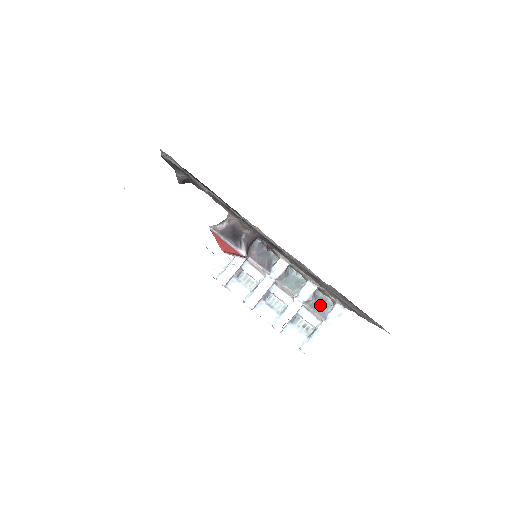
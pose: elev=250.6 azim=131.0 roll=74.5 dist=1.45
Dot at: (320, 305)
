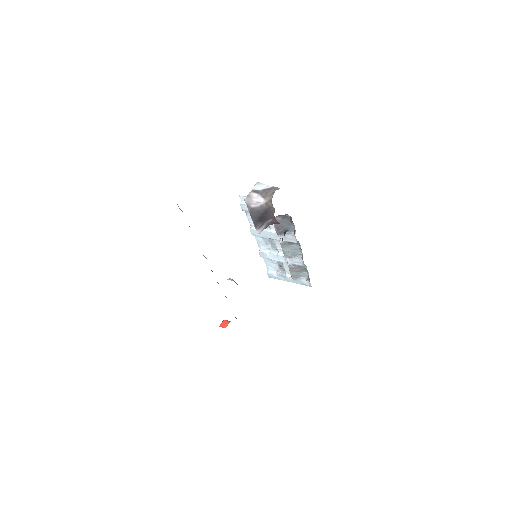
Dot at: (299, 271)
